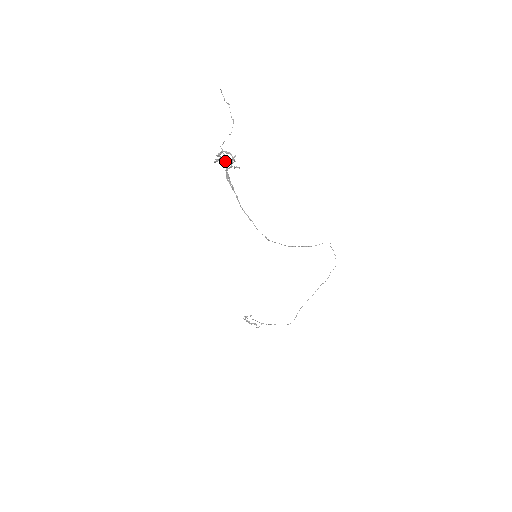
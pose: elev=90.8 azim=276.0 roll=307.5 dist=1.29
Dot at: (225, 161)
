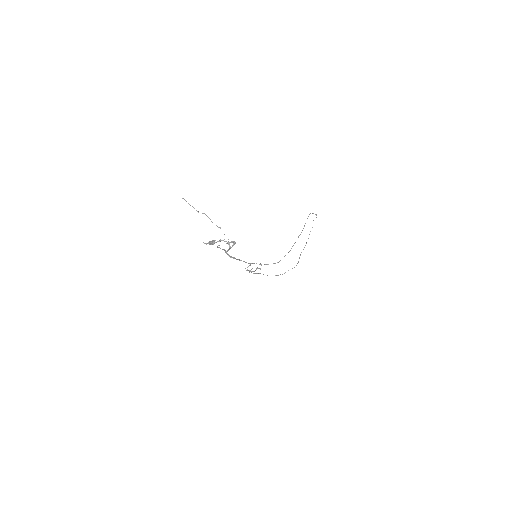
Dot at: occluded
